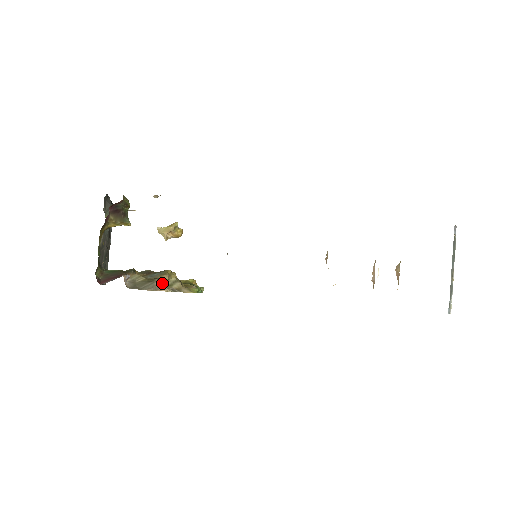
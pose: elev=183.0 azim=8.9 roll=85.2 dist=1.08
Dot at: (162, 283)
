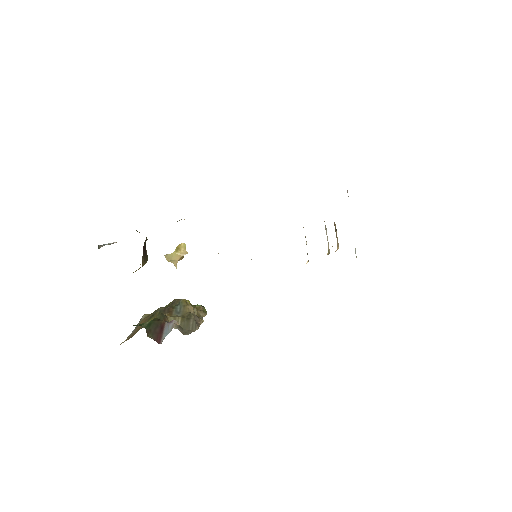
Dot at: (195, 315)
